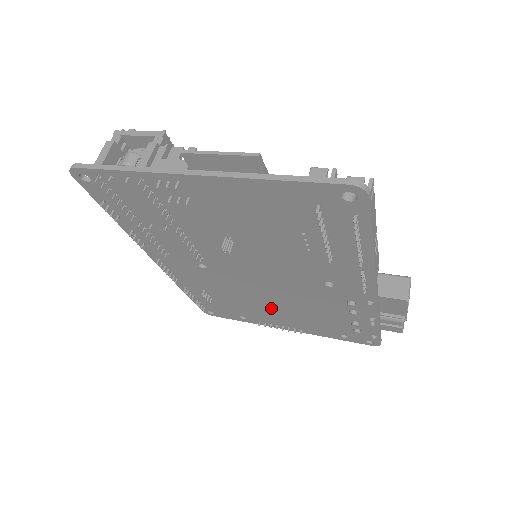
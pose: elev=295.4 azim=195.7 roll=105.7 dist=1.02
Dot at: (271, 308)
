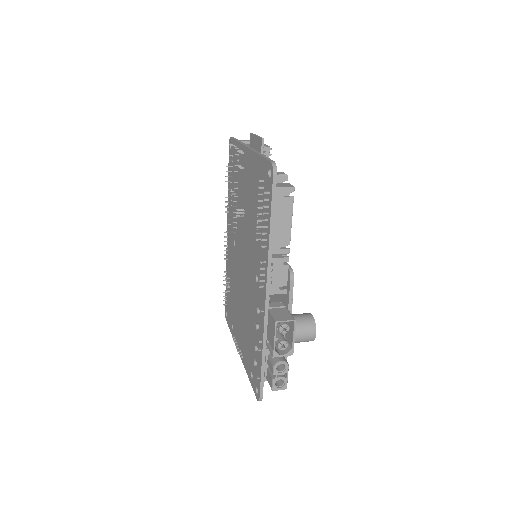
Dot at: (240, 312)
